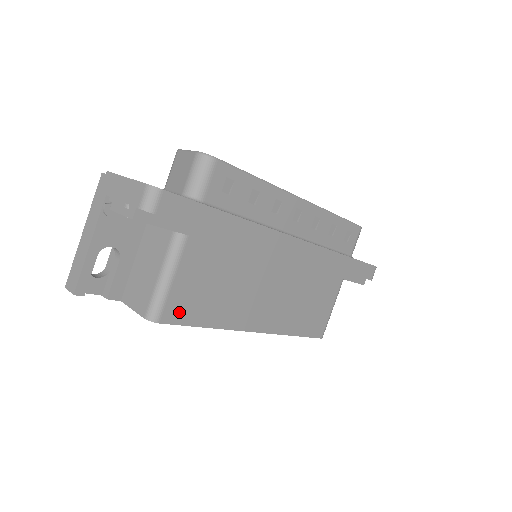
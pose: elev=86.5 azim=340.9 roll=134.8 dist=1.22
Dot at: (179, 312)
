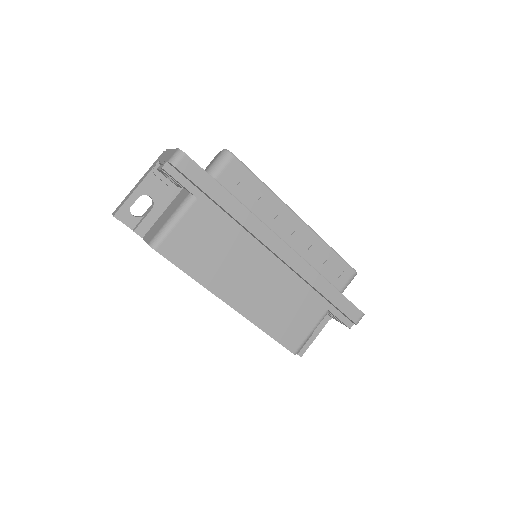
Dot at: (173, 251)
